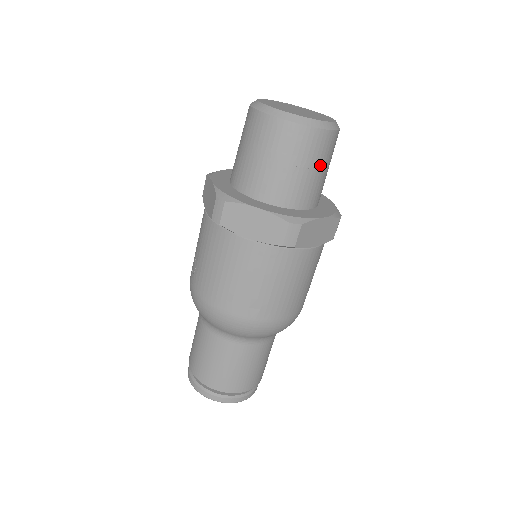
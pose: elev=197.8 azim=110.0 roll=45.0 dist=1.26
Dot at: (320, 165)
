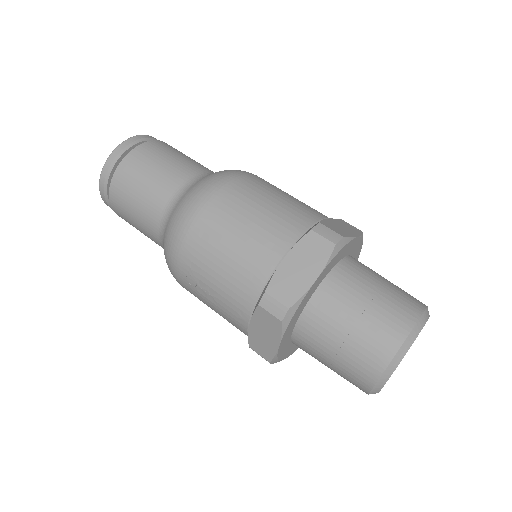
Dot at: occluded
